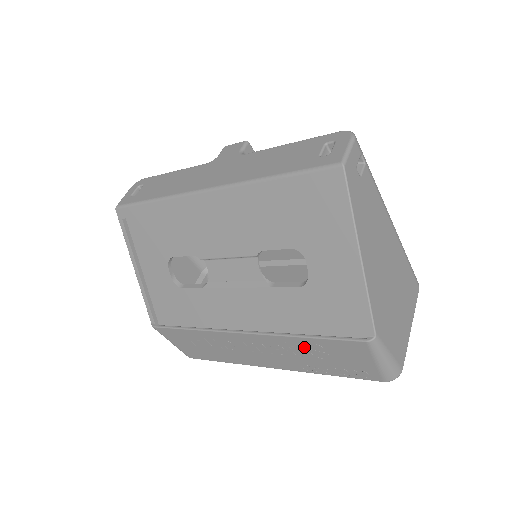
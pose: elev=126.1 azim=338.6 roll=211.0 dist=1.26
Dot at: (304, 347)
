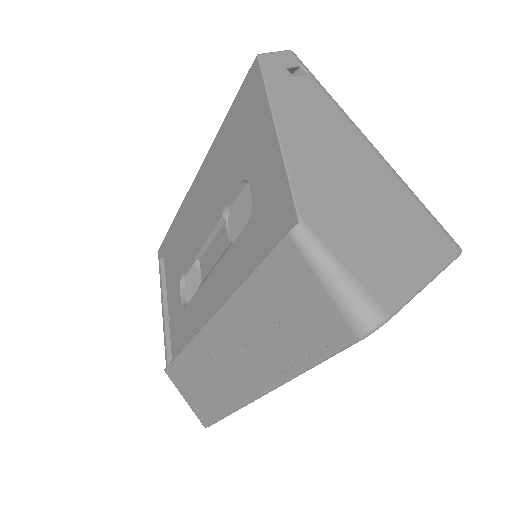
Dot at: (255, 306)
